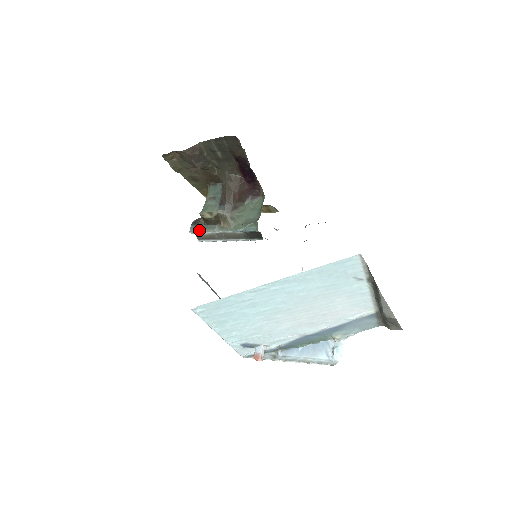
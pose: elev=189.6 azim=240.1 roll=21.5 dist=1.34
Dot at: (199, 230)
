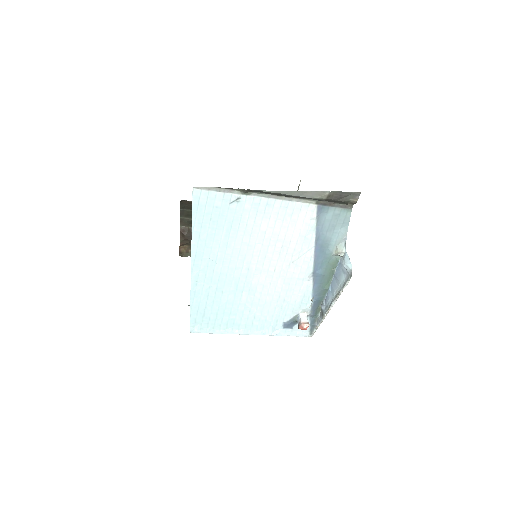
Dot at: occluded
